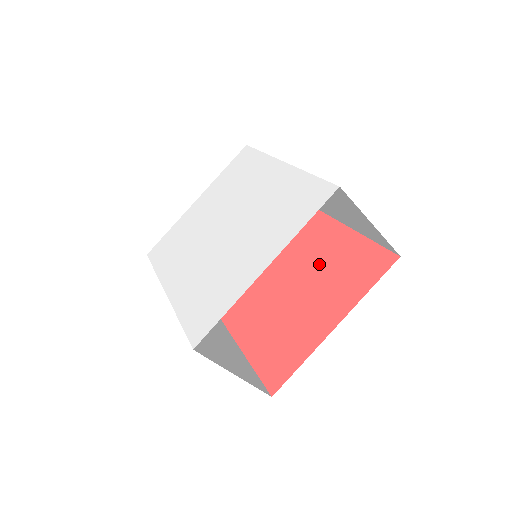
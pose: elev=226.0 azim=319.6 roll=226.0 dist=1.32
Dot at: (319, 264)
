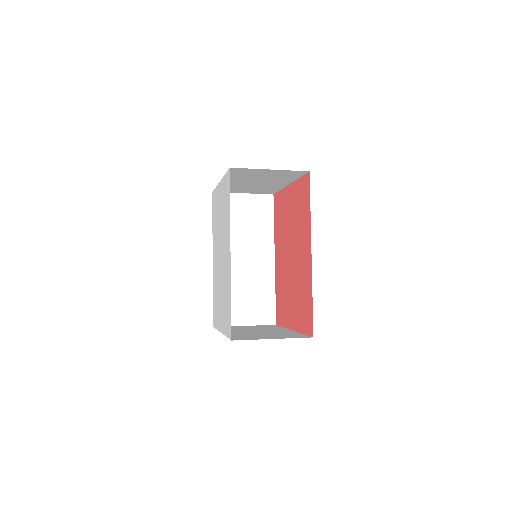
Dot at: (299, 273)
